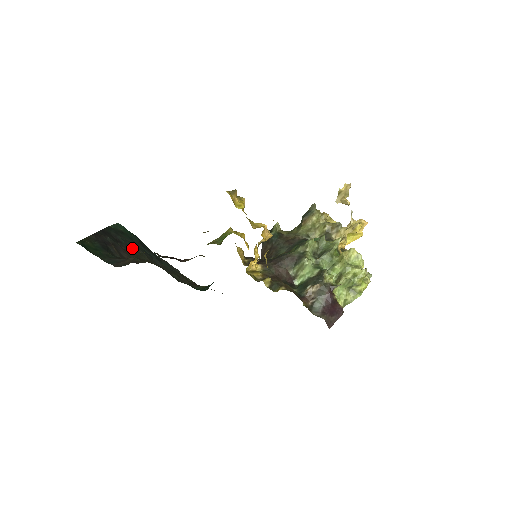
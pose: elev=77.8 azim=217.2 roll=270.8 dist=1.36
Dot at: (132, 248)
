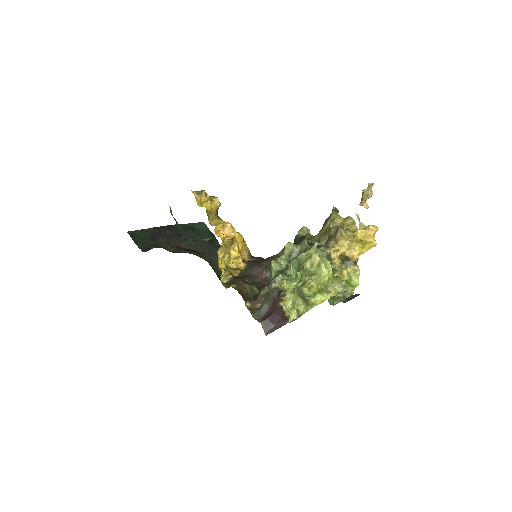
Dot at: (190, 242)
